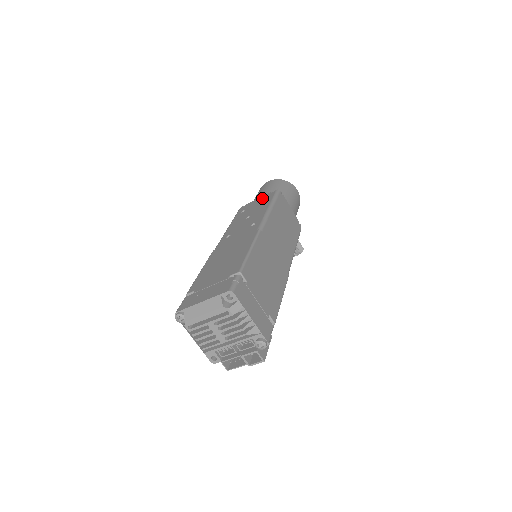
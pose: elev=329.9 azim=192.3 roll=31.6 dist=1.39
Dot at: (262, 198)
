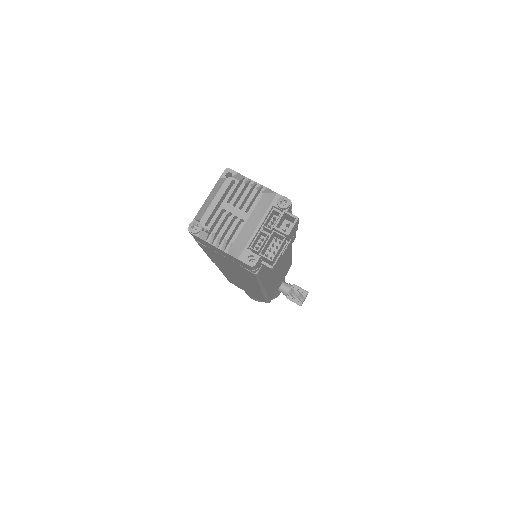
Dot at: occluded
